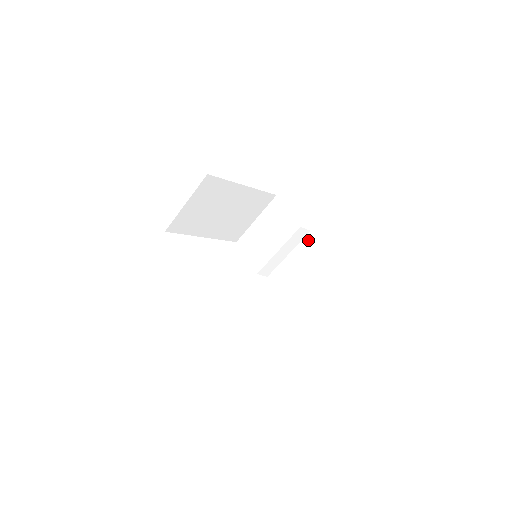
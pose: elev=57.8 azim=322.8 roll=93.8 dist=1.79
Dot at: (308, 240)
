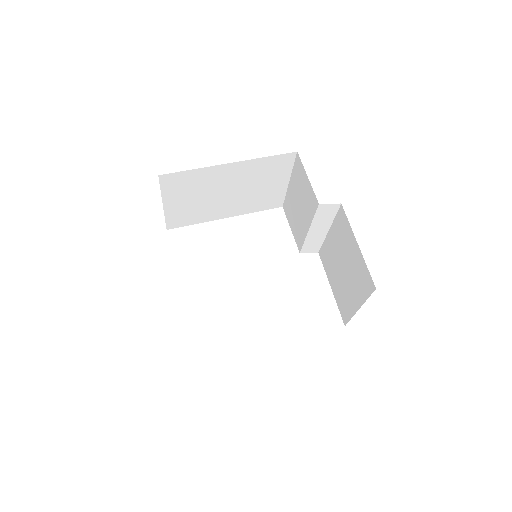
Dot at: (340, 216)
